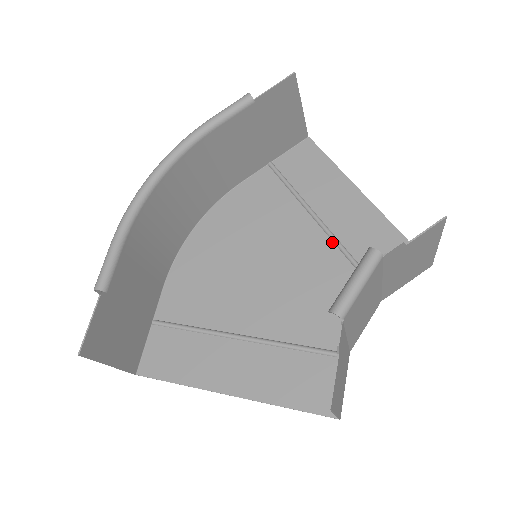
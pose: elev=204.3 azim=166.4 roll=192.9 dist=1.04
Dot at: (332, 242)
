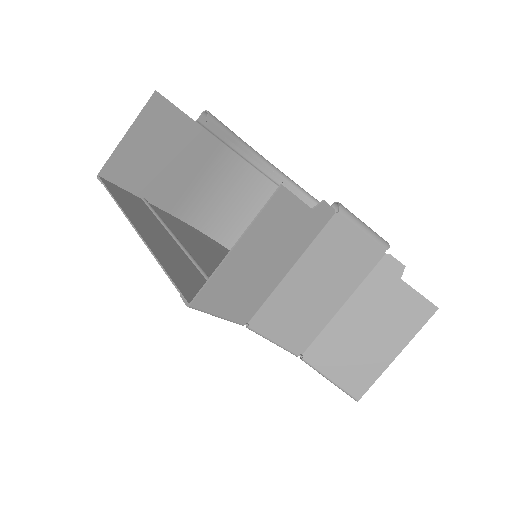
Dot at: occluded
